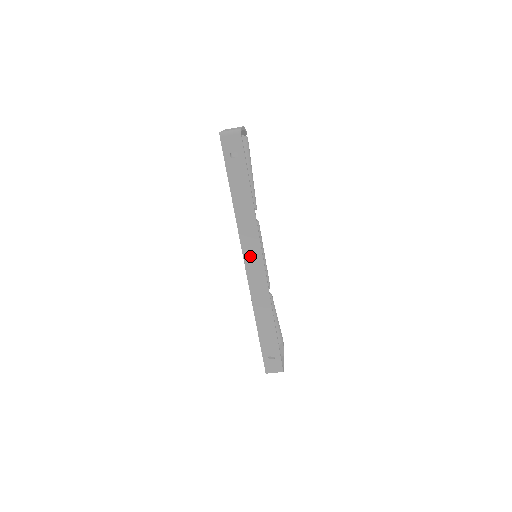
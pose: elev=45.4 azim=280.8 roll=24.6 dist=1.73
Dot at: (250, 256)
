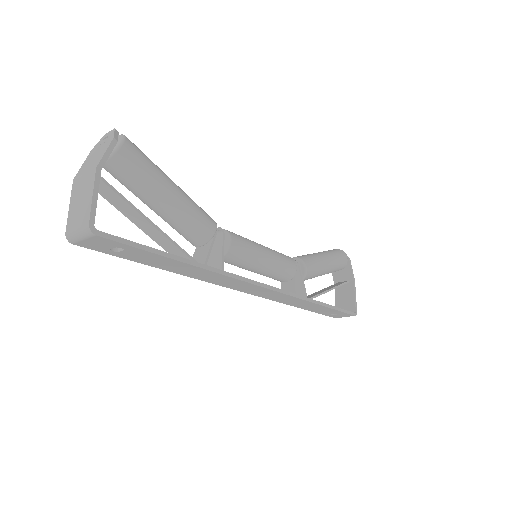
Dot at: (244, 289)
